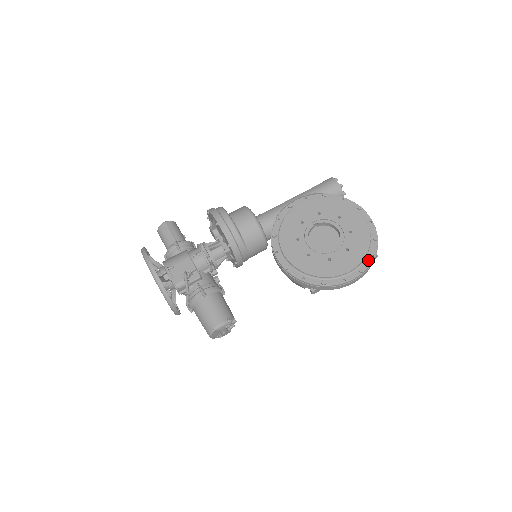
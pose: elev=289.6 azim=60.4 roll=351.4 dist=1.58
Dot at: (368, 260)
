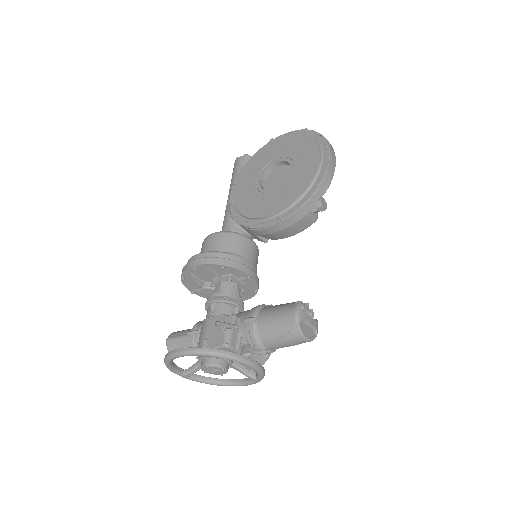
Dot at: (321, 140)
